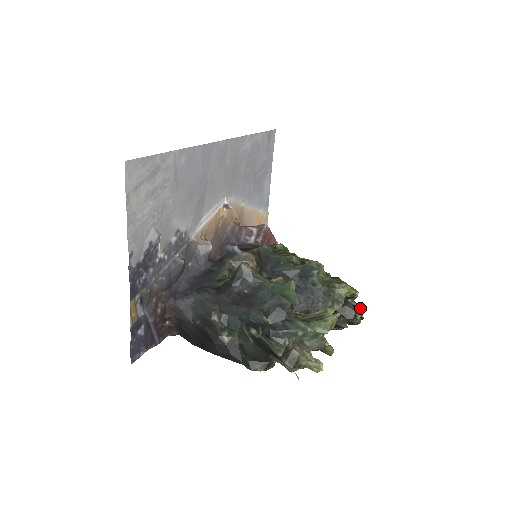
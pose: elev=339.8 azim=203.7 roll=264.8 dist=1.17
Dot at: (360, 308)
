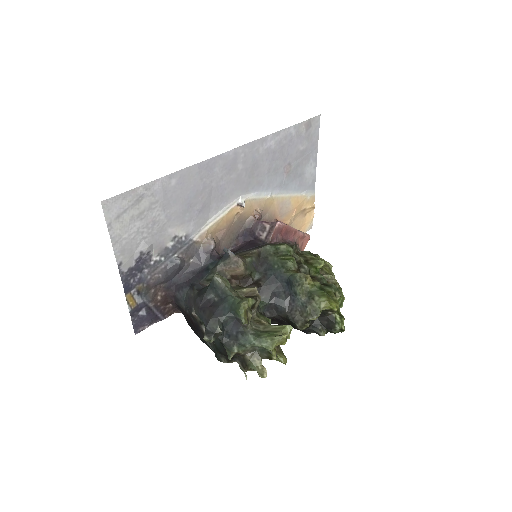
Dot at: (343, 320)
